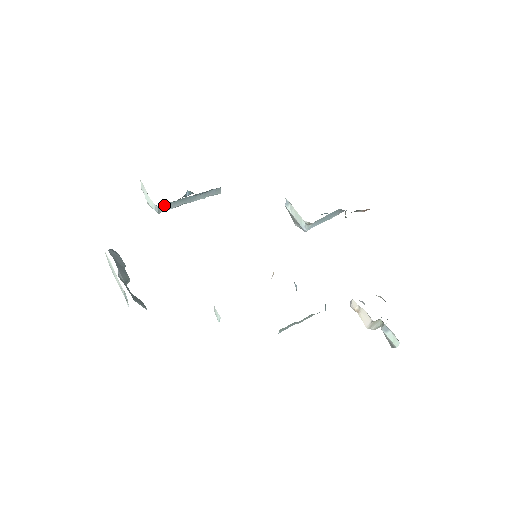
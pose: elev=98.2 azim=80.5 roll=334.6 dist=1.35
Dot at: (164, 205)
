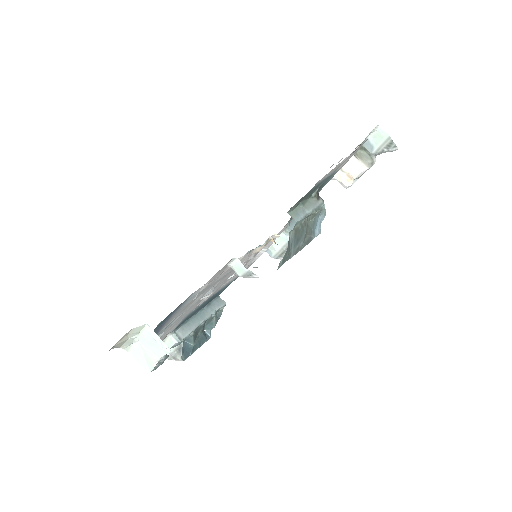
Dot at: (180, 330)
